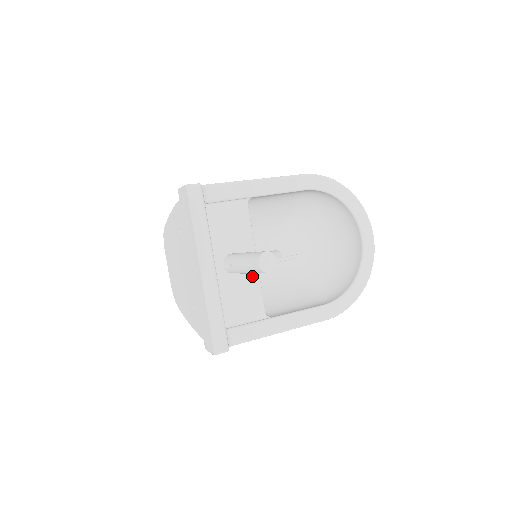
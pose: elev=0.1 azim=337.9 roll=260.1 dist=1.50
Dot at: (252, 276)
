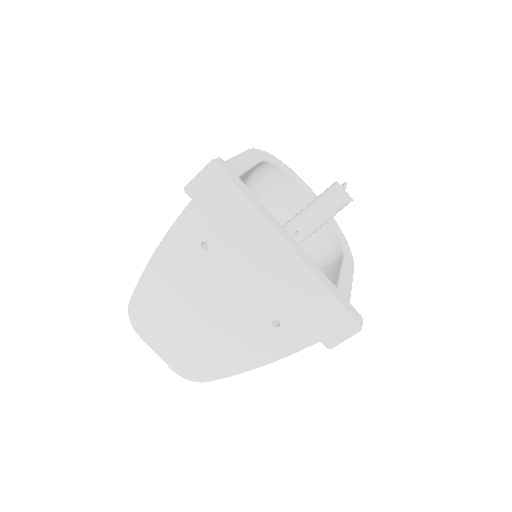
Dot at: occluded
